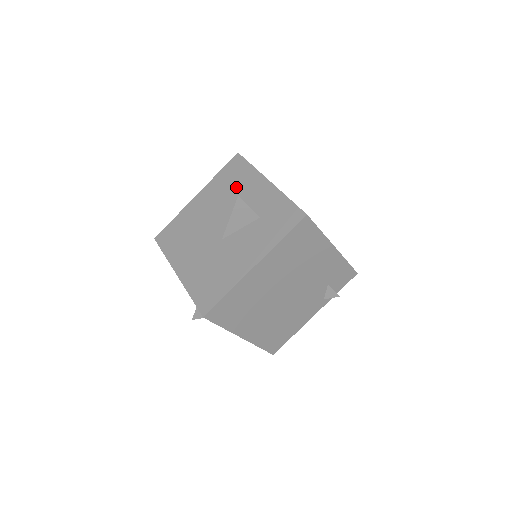
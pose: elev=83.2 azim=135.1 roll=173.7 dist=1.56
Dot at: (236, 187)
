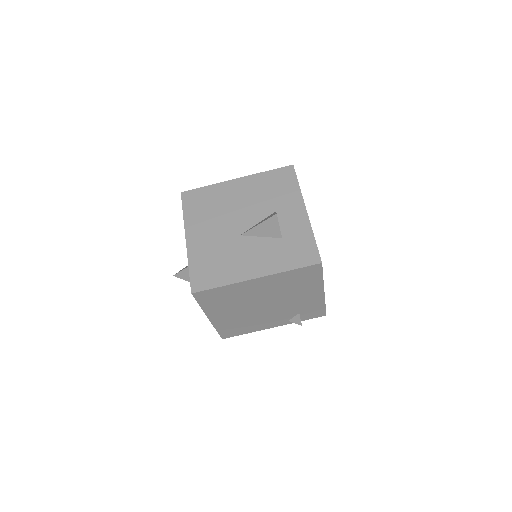
Dot at: (276, 196)
